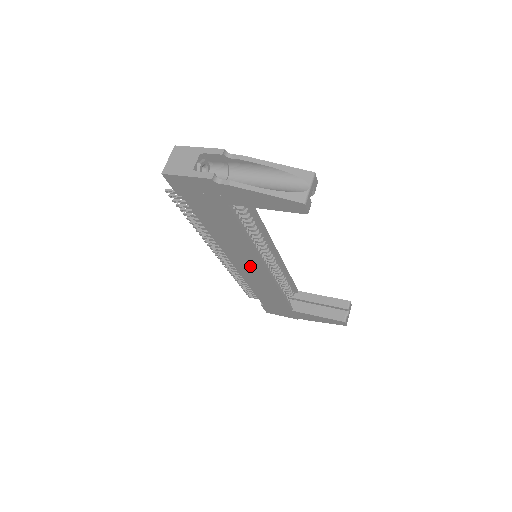
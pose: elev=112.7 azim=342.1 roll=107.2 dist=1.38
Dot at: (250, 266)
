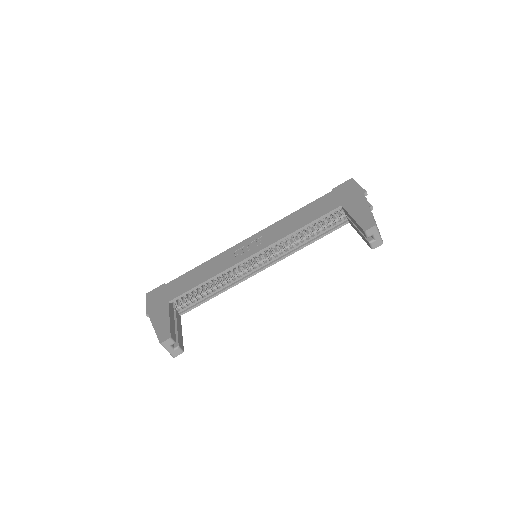
Dot at: occluded
